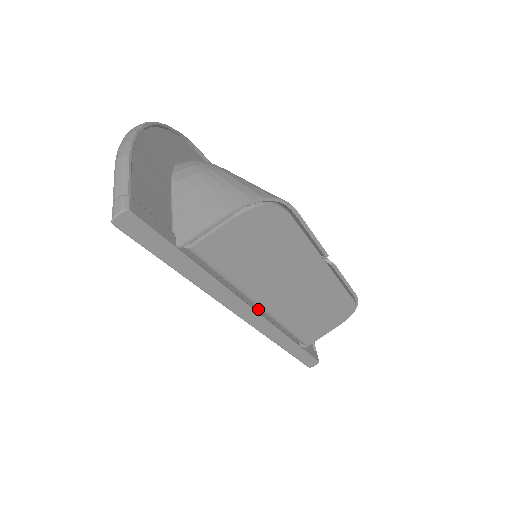
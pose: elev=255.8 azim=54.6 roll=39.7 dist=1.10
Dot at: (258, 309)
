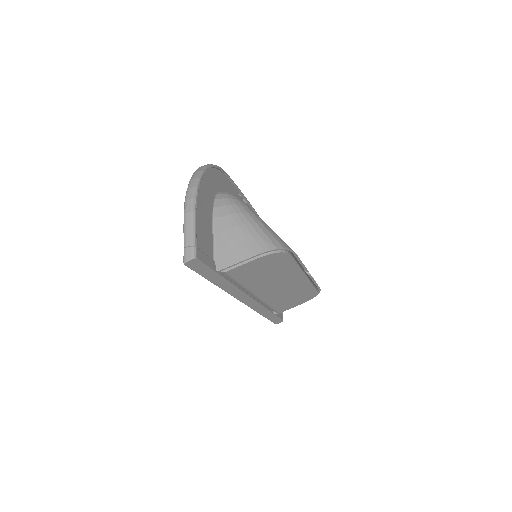
Dot at: occluded
